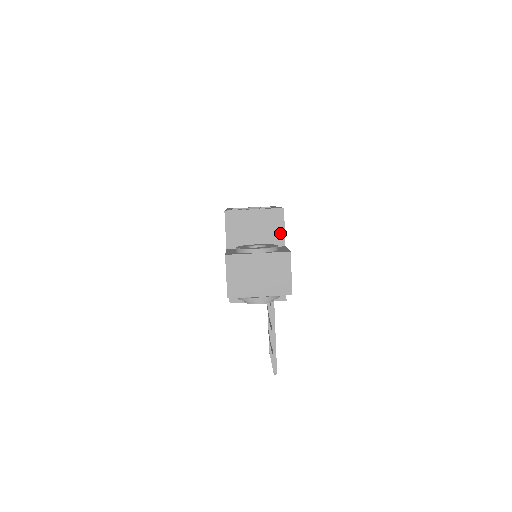
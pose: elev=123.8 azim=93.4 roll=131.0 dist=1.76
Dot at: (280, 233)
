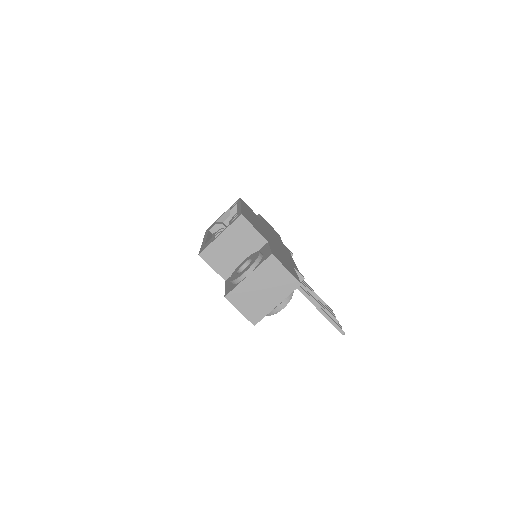
Dot at: (255, 235)
